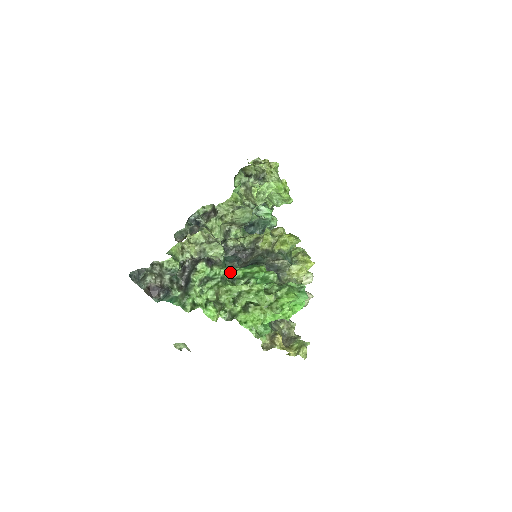
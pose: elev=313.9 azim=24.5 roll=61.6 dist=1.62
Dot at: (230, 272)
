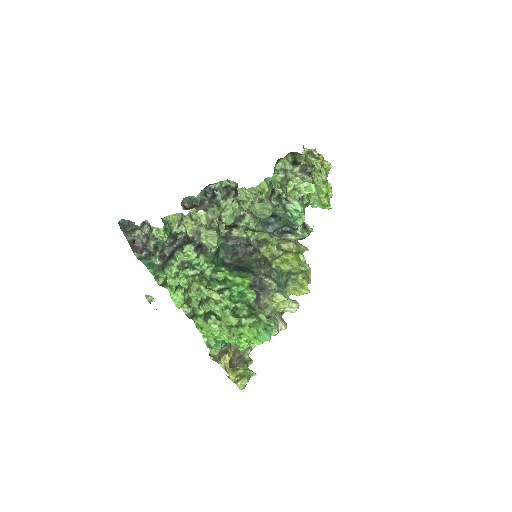
Dot at: (212, 270)
